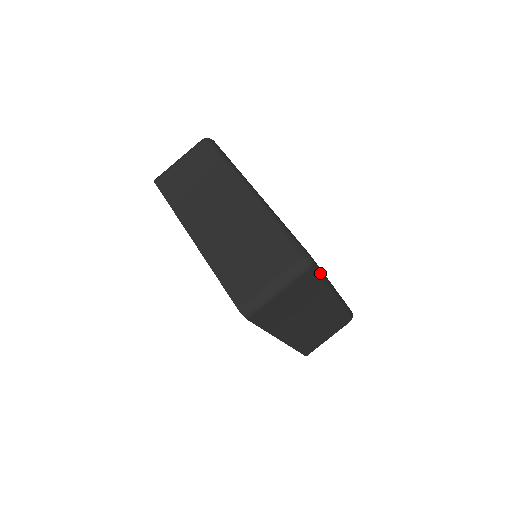
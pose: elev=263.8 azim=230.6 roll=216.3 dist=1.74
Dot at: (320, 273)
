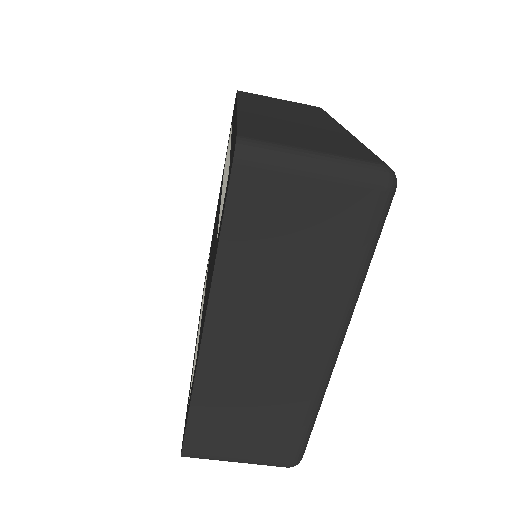
Dot at: occluded
